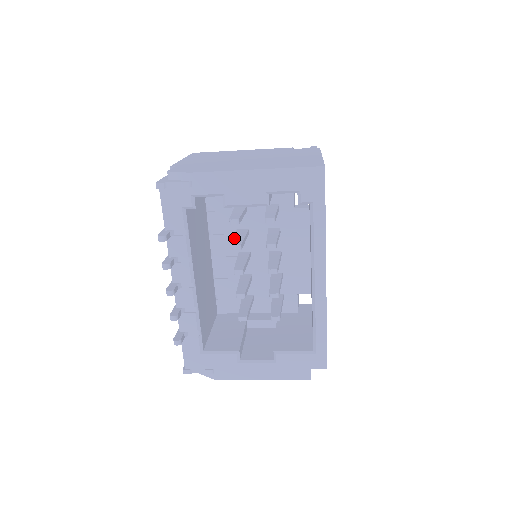
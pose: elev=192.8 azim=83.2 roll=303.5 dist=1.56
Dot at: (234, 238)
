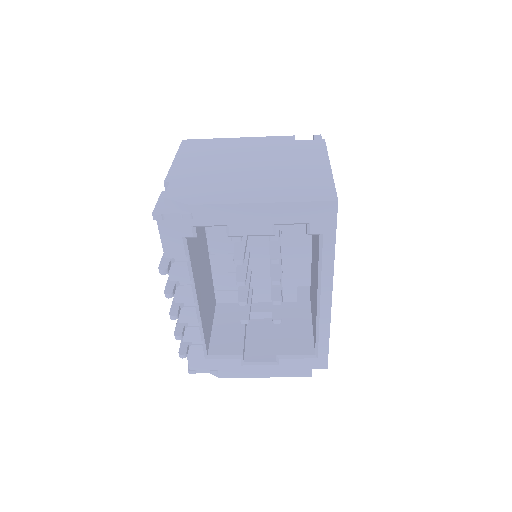
Dot at: (234, 246)
